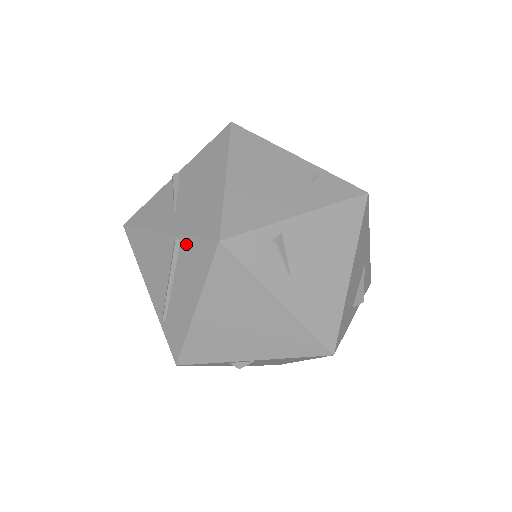
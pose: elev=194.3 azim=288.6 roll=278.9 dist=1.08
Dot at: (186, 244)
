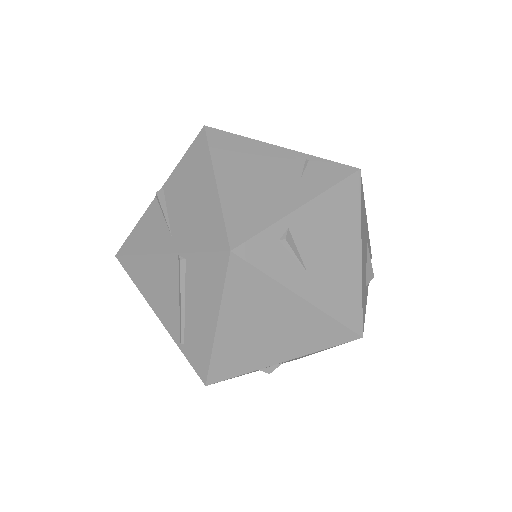
Dot at: (193, 261)
